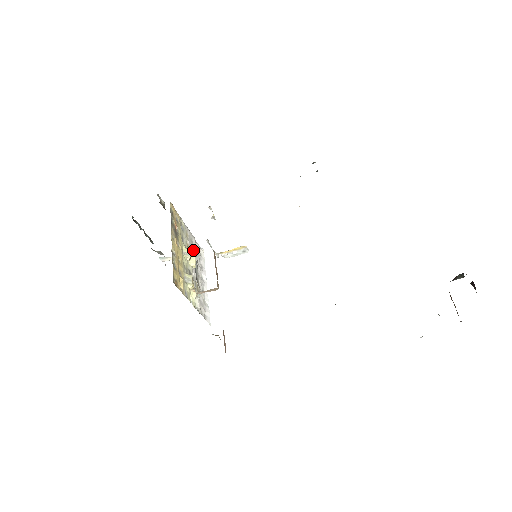
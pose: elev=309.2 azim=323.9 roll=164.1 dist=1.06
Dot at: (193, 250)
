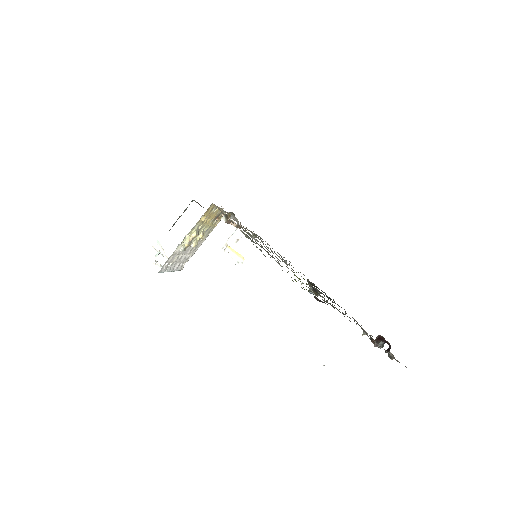
Dot at: (193, 249)
